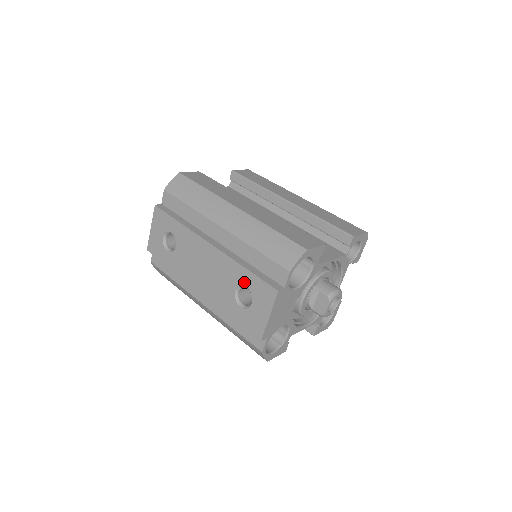
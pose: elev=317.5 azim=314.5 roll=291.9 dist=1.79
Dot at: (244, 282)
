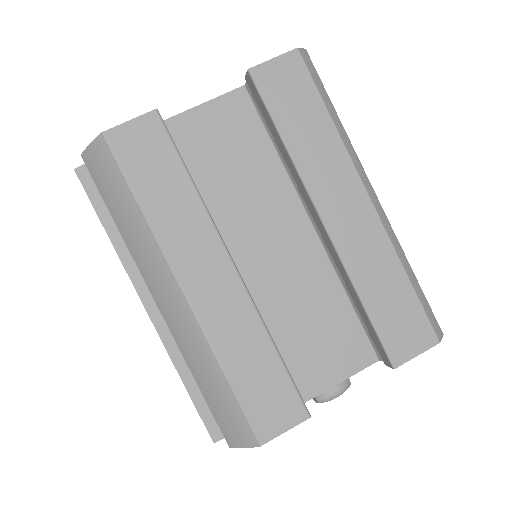
Dot at: occluded
